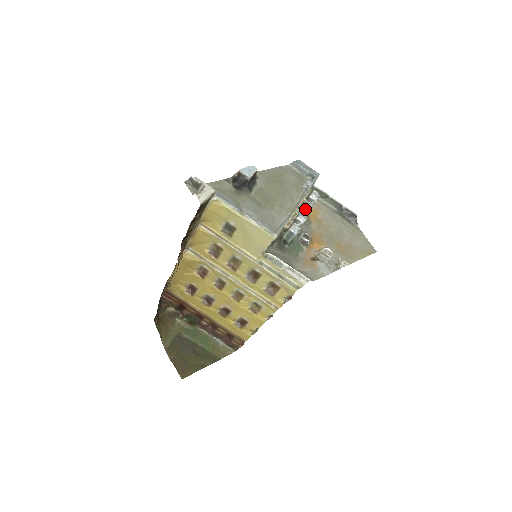
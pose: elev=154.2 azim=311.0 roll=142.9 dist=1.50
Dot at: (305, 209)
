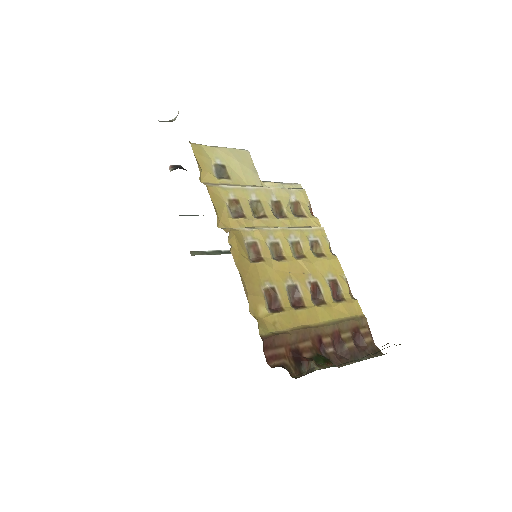
Dot at: occluded
